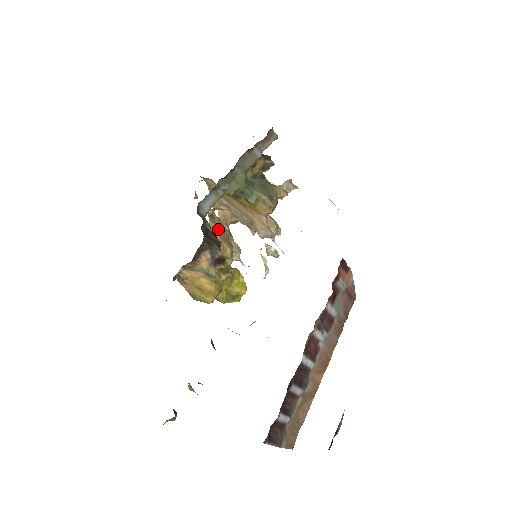
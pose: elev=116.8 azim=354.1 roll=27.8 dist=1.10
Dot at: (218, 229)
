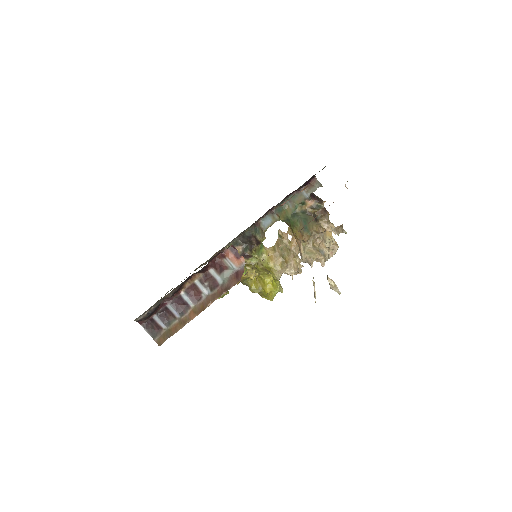
Dot at: (280, 246)
